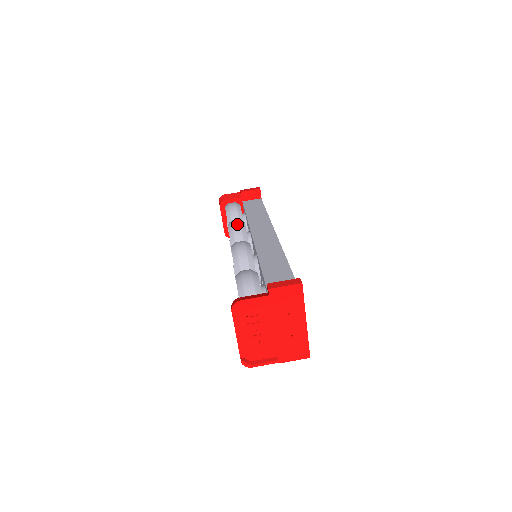
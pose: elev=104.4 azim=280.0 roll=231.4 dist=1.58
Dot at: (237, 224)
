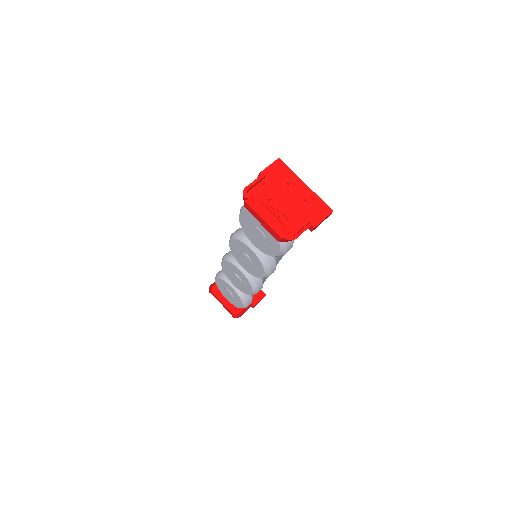
Dot at: (227, 253)
